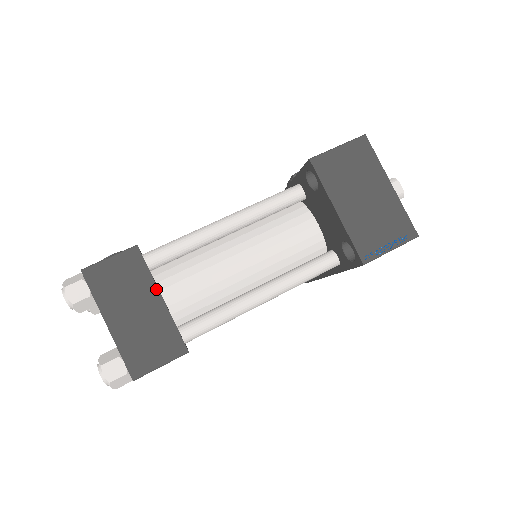
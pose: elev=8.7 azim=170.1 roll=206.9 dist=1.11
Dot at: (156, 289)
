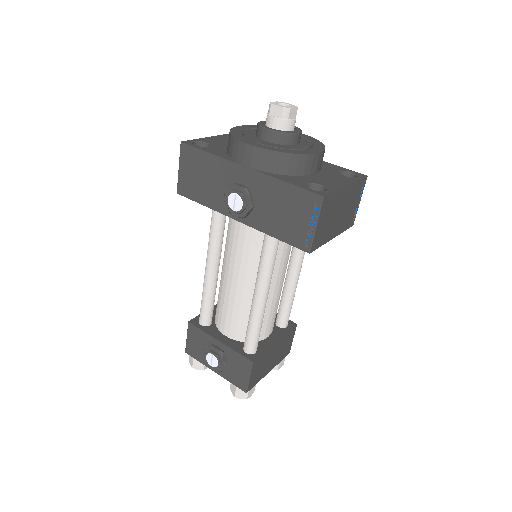
Dot at: (272, 347)
